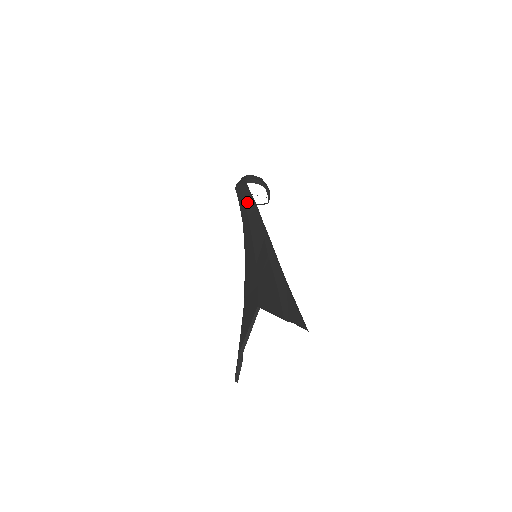
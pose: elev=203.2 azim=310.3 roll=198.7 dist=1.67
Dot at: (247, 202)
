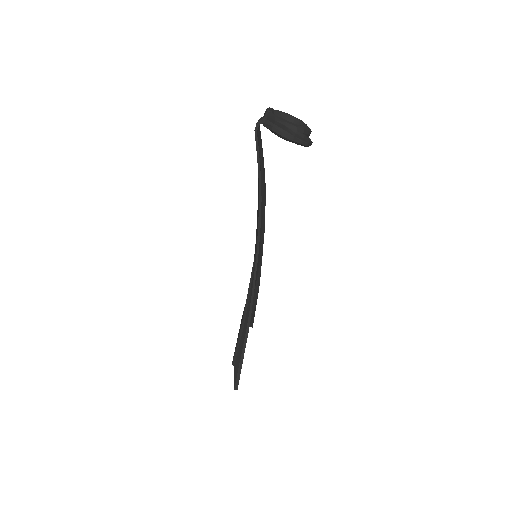
Dot at: occluded
